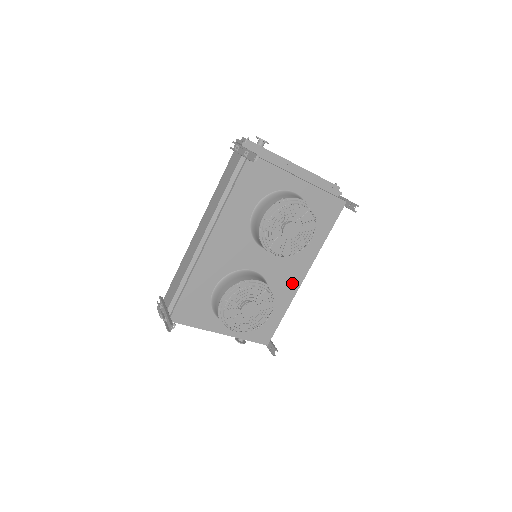
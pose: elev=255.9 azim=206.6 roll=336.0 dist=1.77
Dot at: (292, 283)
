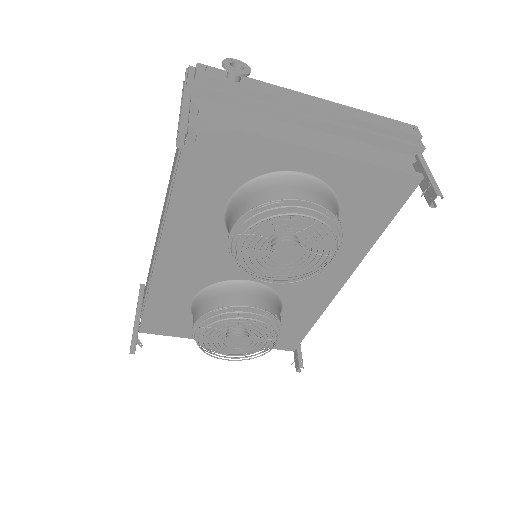
Dot at: (322, 291)
